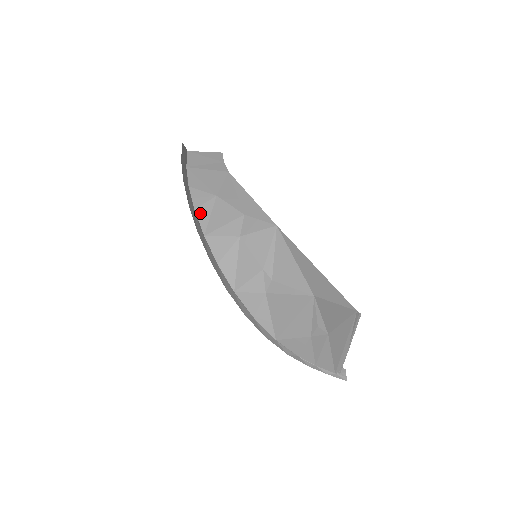
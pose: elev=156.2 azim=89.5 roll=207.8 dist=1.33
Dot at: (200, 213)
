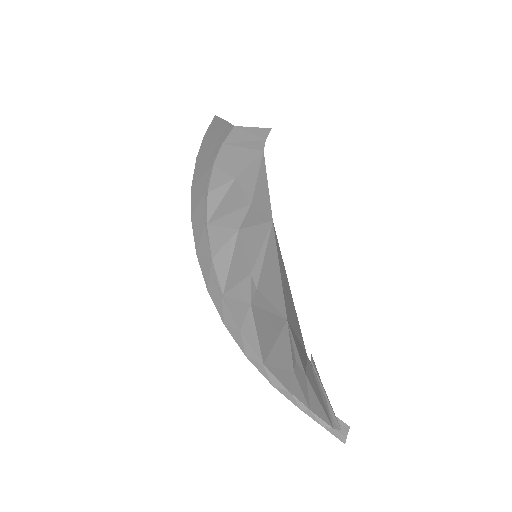
Dot at: (212, 197)
